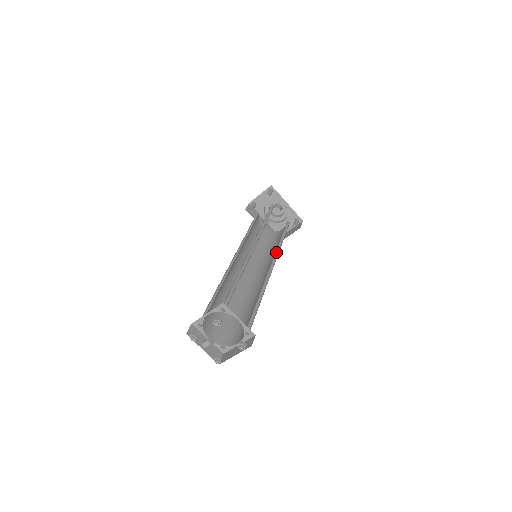
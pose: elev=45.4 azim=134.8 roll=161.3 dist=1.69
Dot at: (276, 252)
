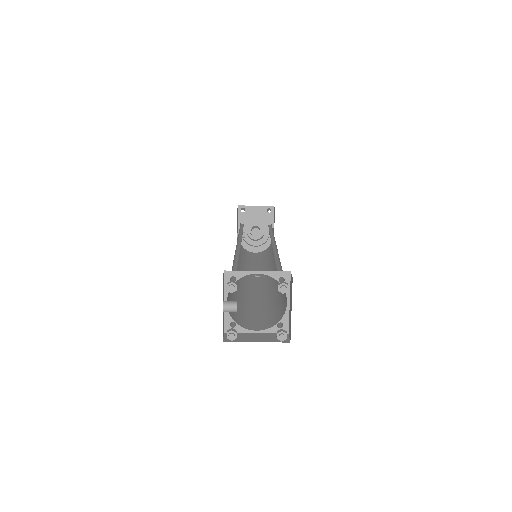
Dot at: (269, 267)
